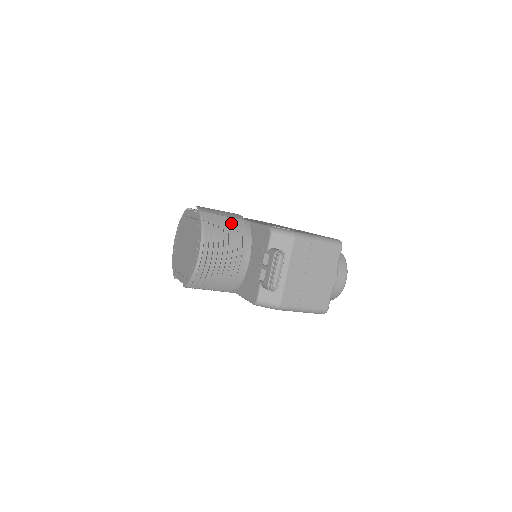
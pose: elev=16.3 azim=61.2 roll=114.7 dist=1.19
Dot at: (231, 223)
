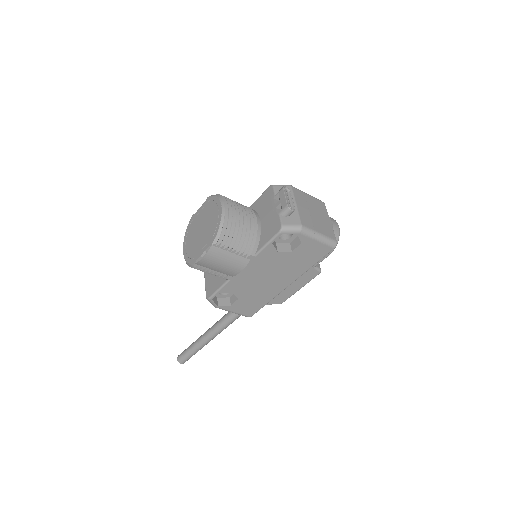
Dot at: occluded
